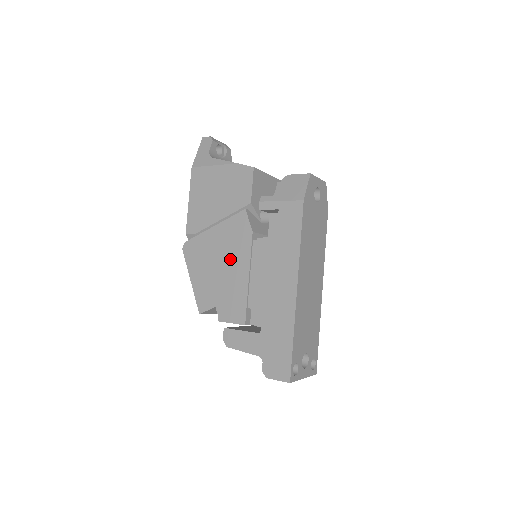
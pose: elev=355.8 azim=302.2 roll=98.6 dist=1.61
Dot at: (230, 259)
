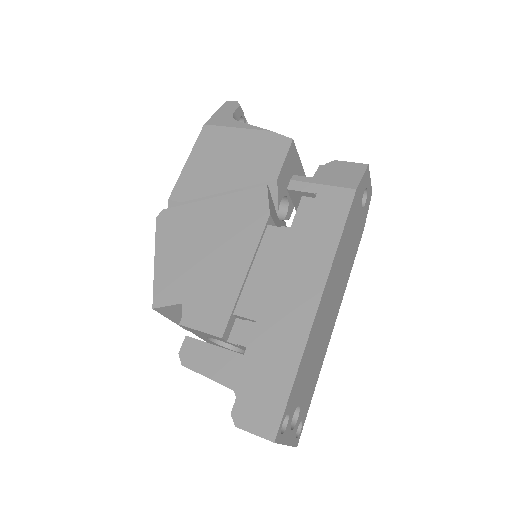
Dot at: (225, 243)
